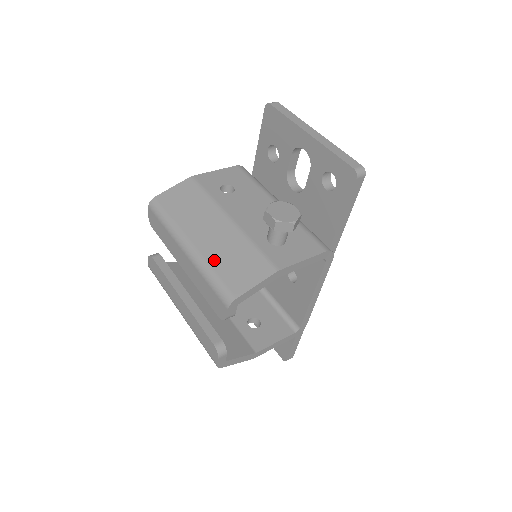
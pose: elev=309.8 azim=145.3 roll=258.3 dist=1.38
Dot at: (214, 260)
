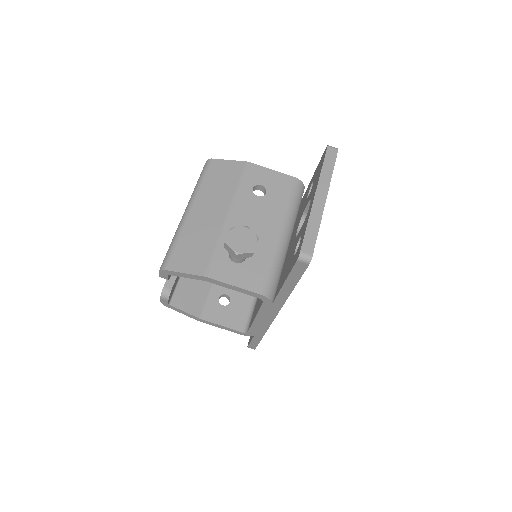
Dot at: (186, 233)
